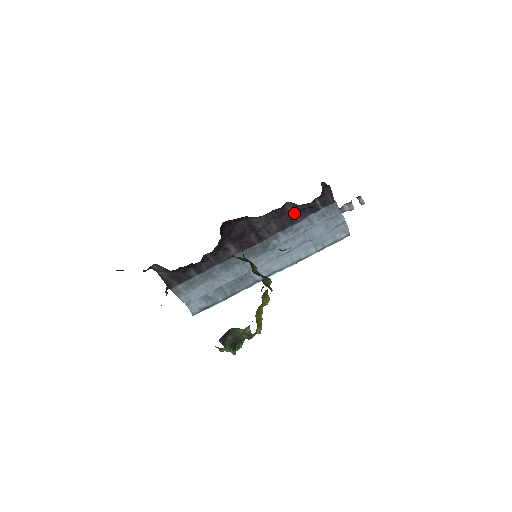
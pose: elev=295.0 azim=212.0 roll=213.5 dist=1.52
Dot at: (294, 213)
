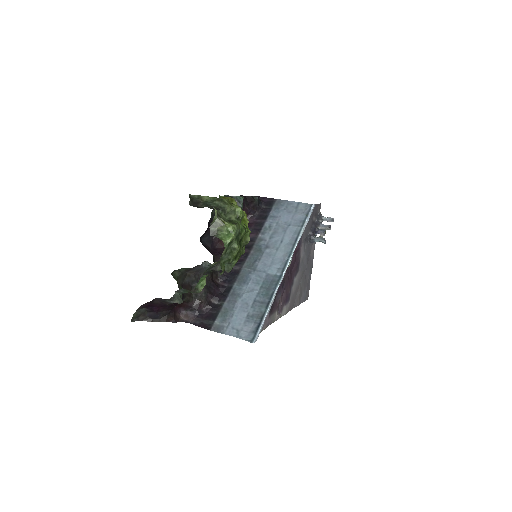
Dot at: (257, 221)
